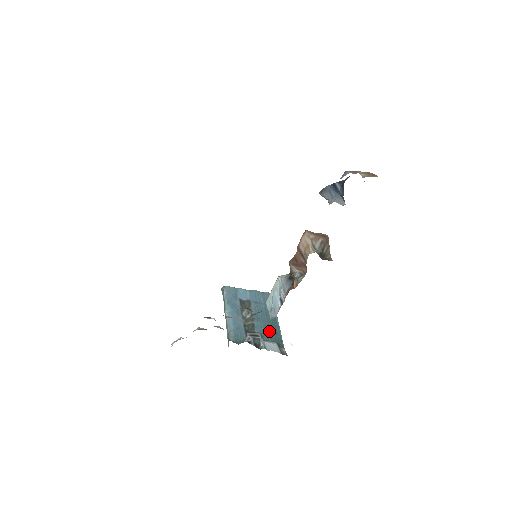
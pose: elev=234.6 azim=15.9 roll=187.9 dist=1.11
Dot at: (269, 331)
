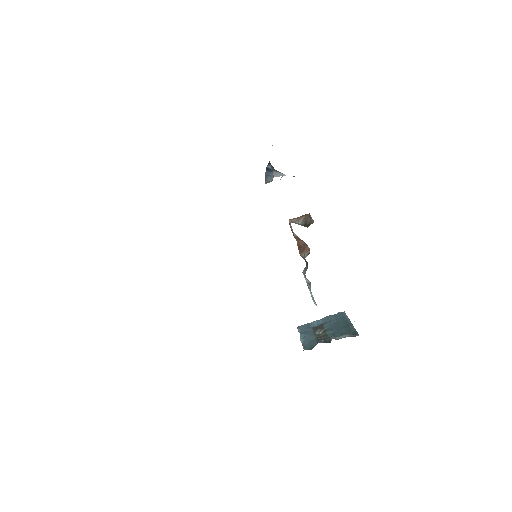
Dot at: (342, 331)
